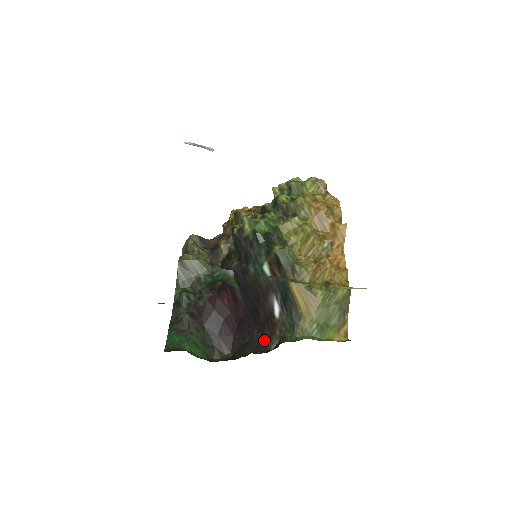
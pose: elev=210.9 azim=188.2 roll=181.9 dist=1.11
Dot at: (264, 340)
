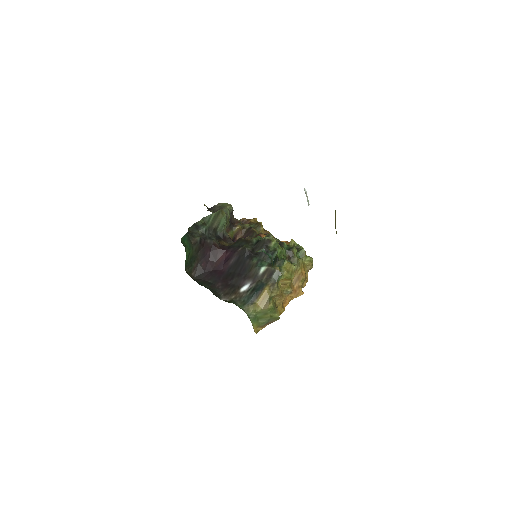
Dot at: (221, 292)
